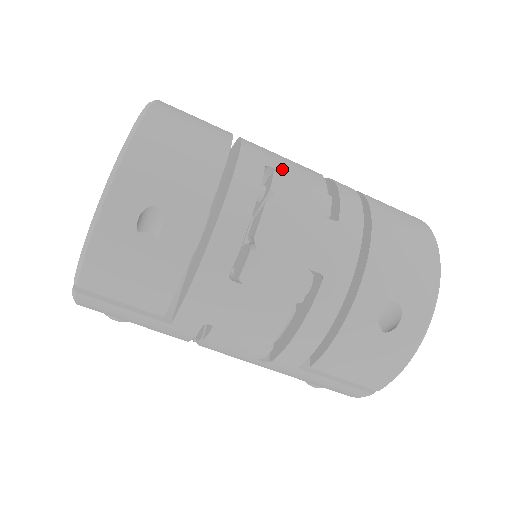
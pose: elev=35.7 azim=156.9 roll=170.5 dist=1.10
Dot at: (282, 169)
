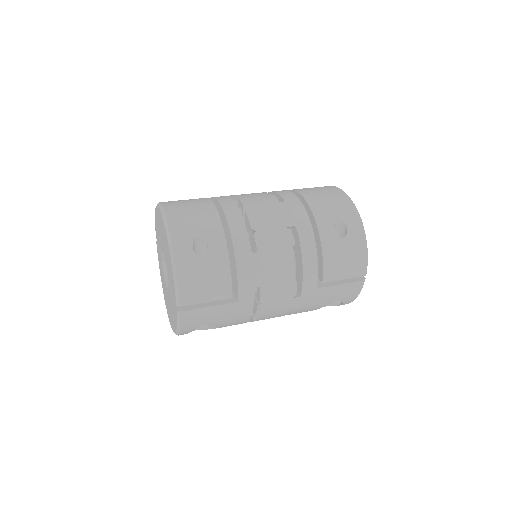
Dot at: (242, 196)
